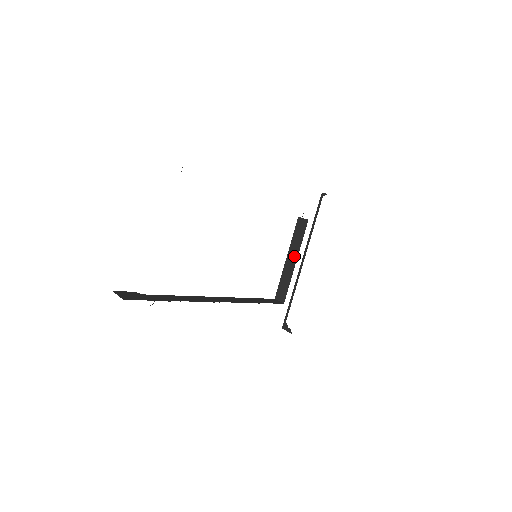
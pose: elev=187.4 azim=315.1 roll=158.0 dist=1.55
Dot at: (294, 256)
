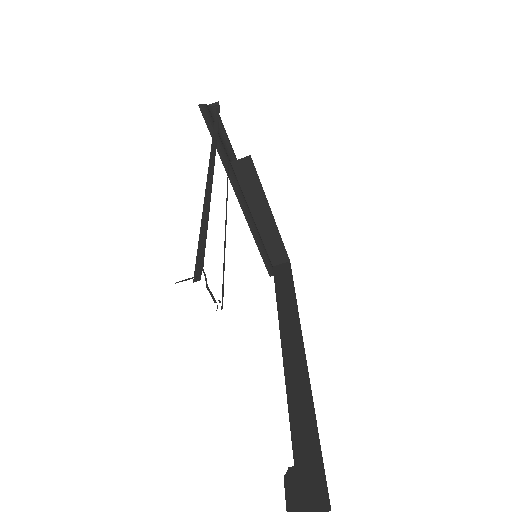
Dot at: (263, 208)
